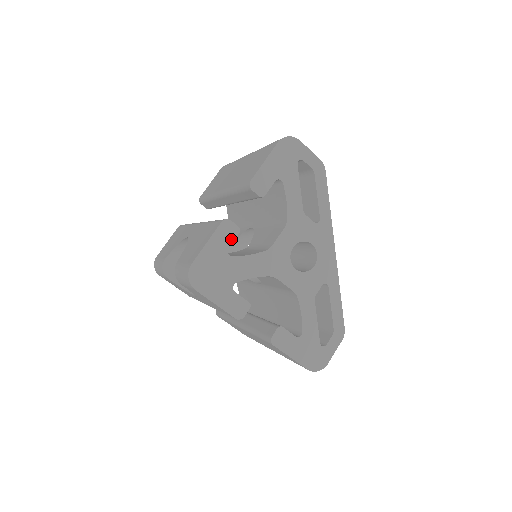
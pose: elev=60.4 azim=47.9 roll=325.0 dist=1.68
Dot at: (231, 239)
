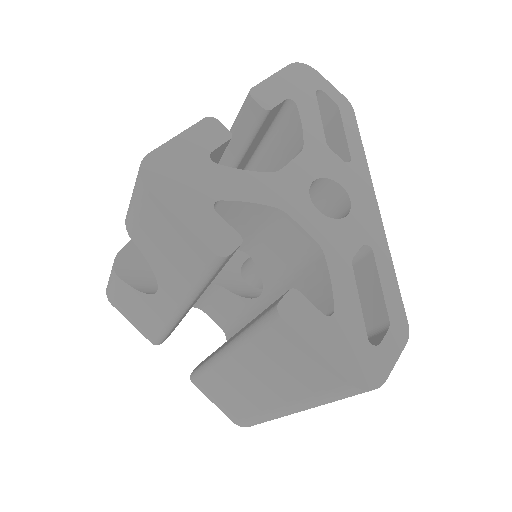
Dot at: (217, 142)
